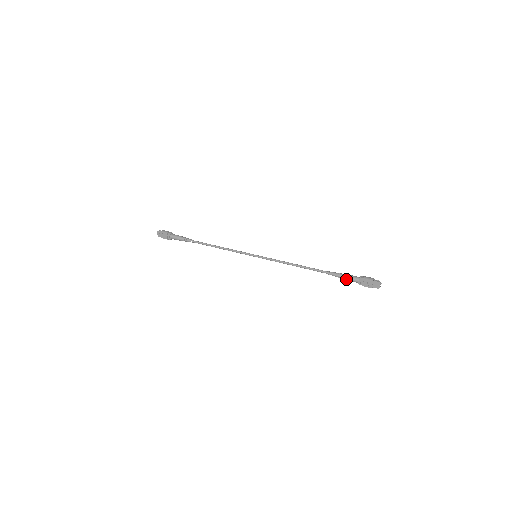
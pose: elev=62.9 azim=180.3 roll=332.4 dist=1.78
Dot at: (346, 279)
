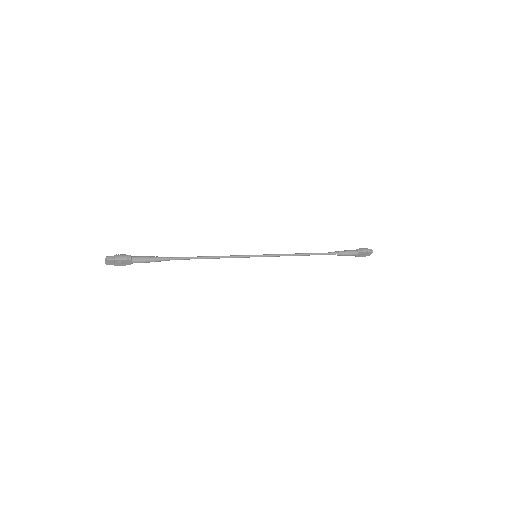
Dot at: occluded
